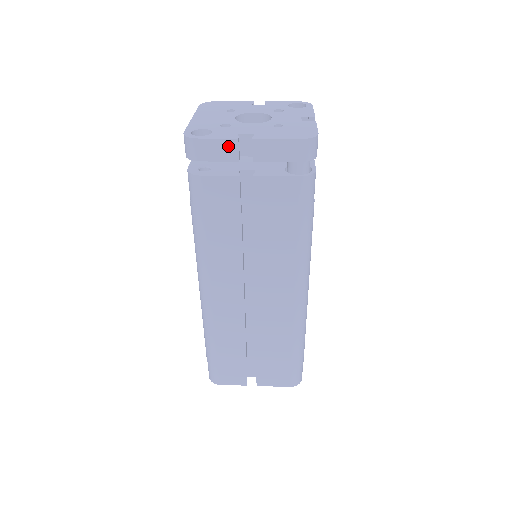
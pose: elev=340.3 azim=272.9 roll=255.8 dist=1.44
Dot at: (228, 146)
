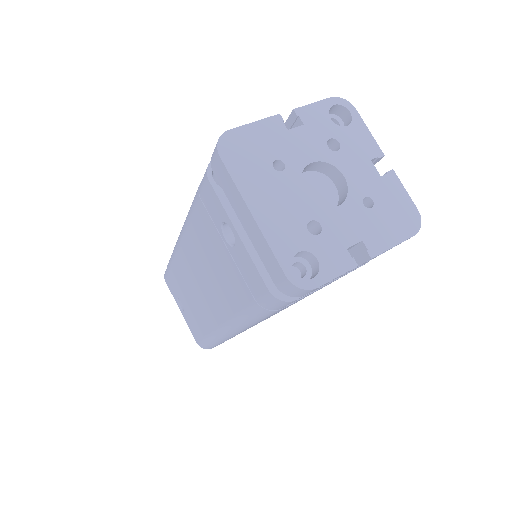
Dot at: occluded
